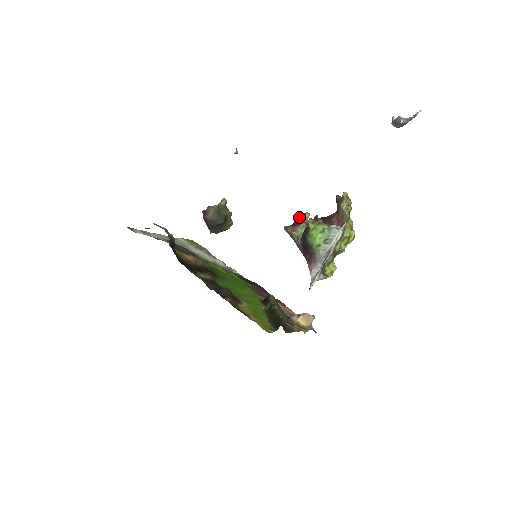
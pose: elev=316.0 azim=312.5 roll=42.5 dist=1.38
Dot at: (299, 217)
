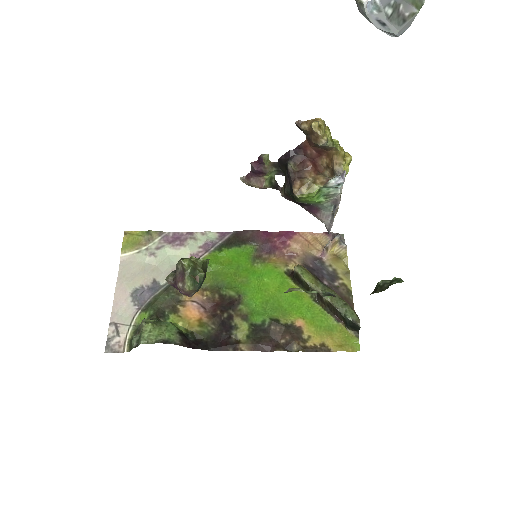
Dot at: (255, 164)
